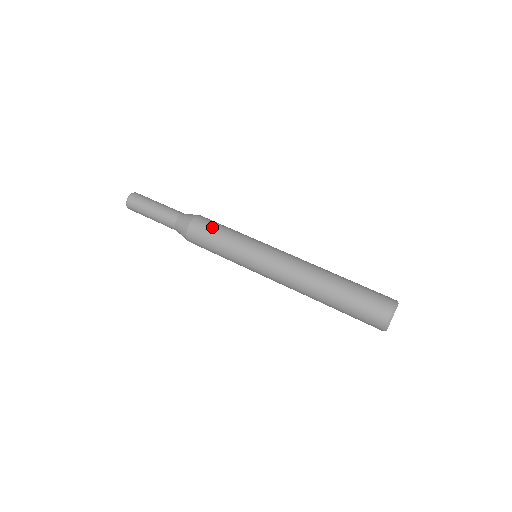
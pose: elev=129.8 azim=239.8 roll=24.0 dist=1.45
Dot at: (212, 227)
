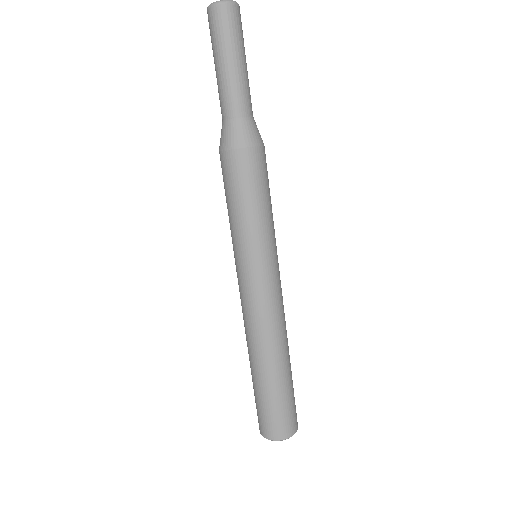
Dot at: (237, 187)
